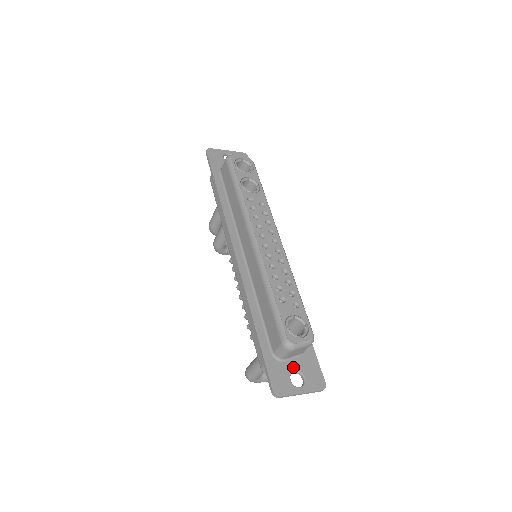
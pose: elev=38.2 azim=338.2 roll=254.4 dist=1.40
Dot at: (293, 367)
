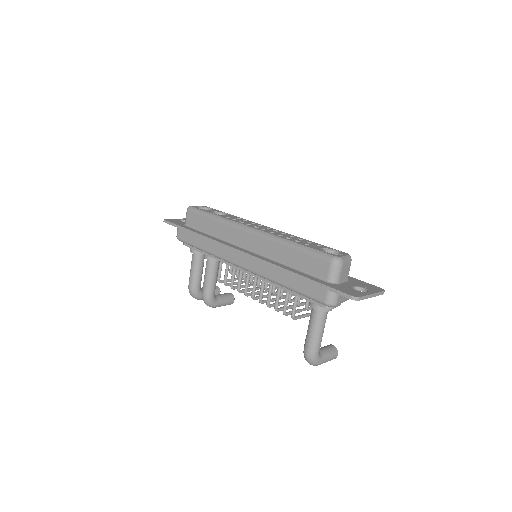
Dot at: (350, 285)
